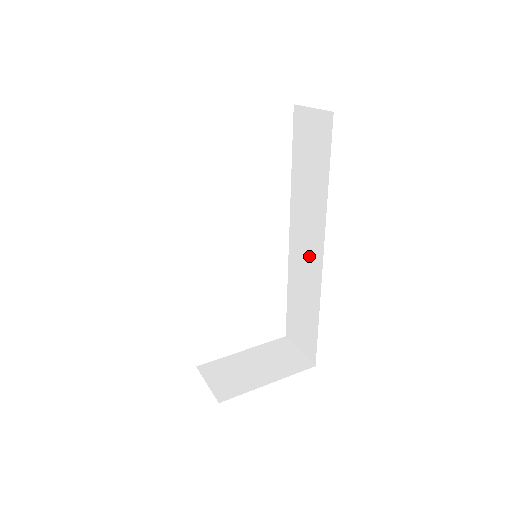
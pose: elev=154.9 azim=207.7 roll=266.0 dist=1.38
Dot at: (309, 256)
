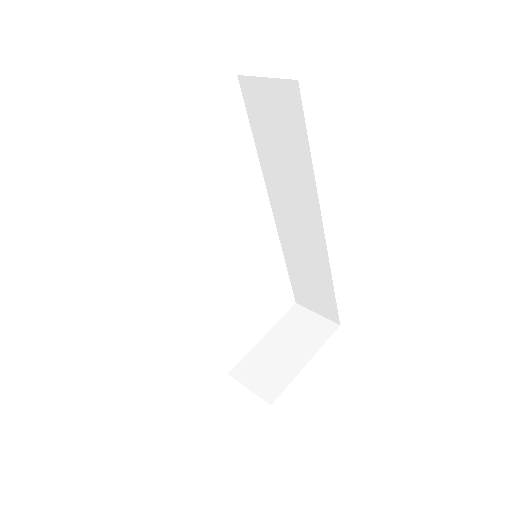
Dot at: (305, 230)
